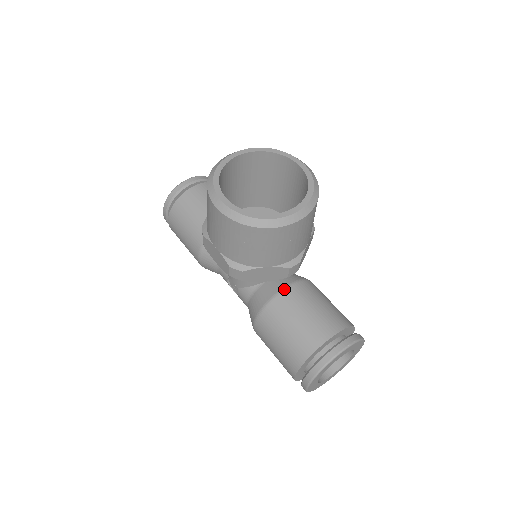
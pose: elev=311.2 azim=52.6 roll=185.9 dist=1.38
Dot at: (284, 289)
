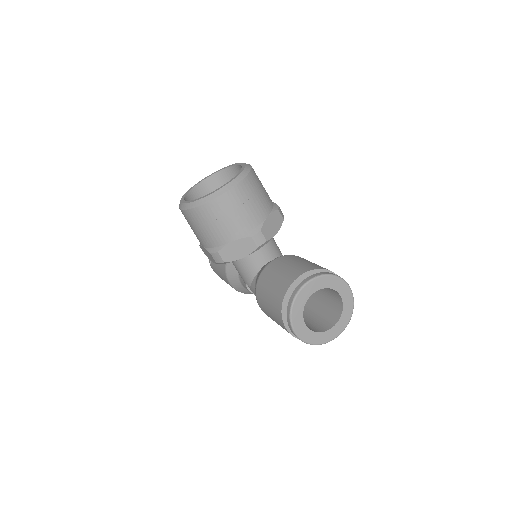
Dot at: (268, 264)
